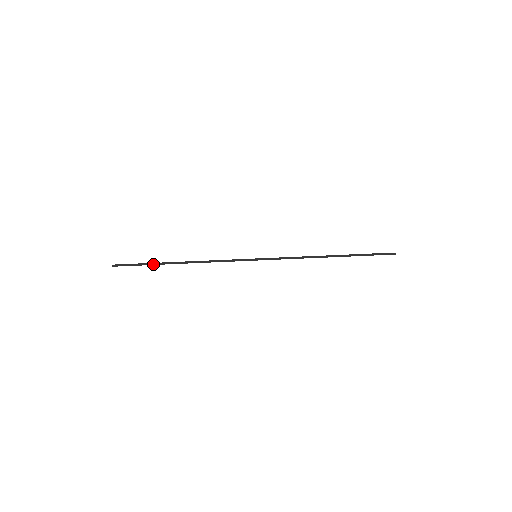
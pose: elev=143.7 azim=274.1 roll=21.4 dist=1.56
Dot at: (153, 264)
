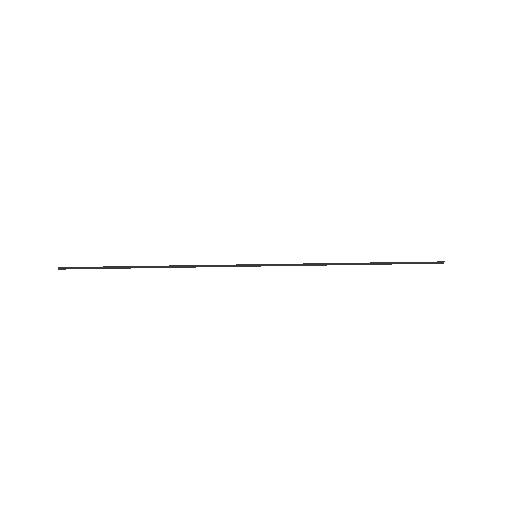
Dot at: (115, 268)
